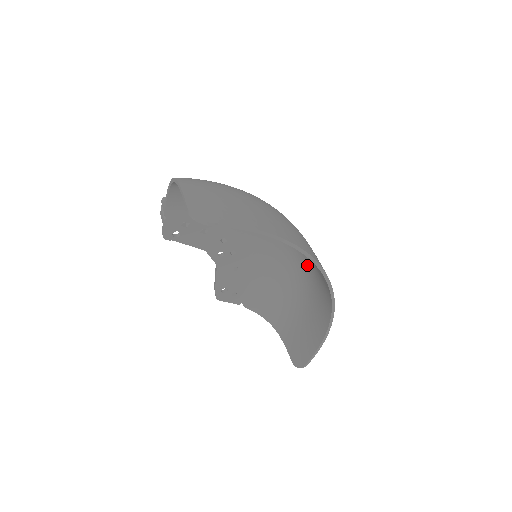
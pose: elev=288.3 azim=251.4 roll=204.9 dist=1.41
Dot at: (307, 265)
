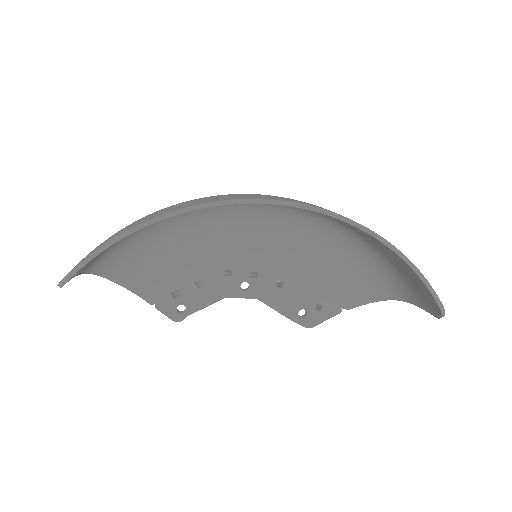
Dot at: (307, 211)
